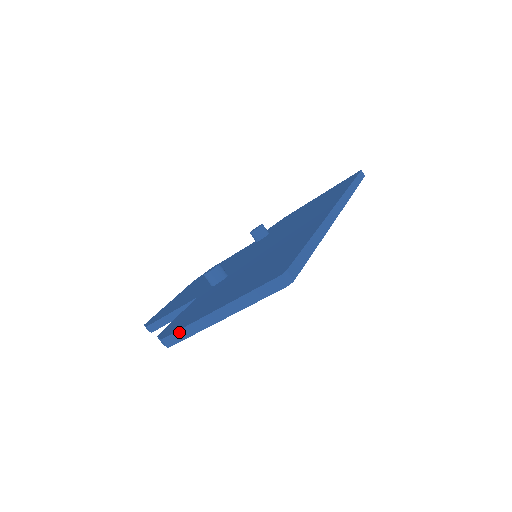
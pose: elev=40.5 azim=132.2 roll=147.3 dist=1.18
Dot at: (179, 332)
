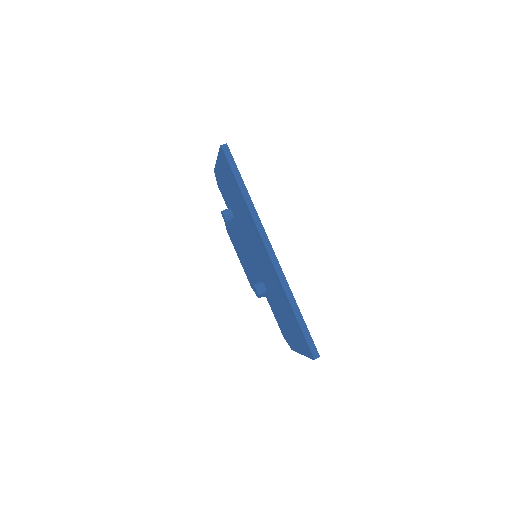
Dot at: occluded
